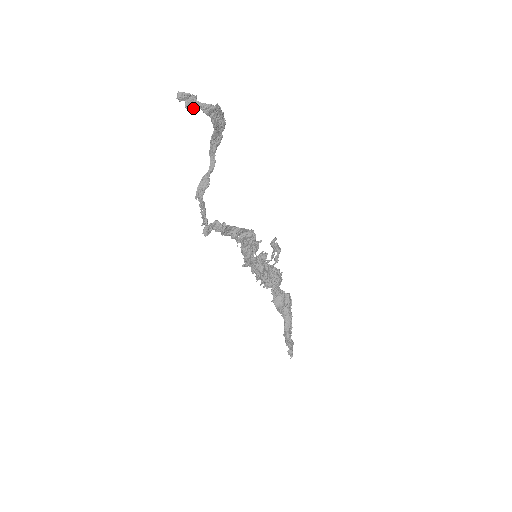
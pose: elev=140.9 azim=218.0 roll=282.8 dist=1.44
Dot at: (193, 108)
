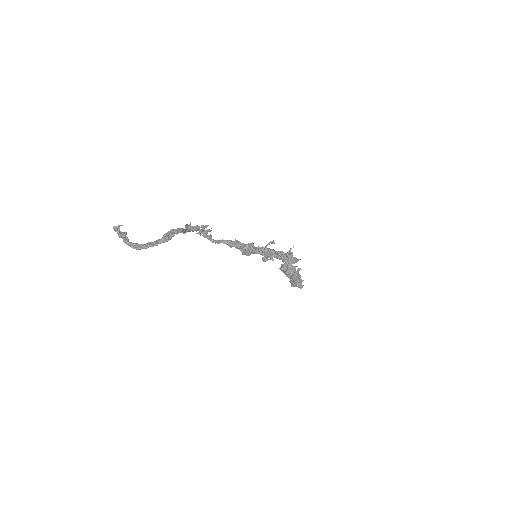
Dot at: occluded
